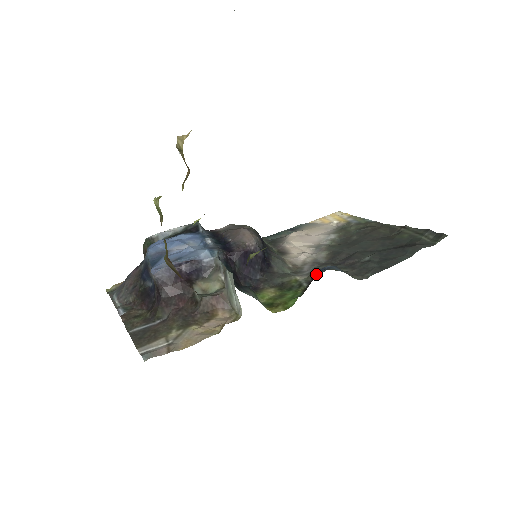
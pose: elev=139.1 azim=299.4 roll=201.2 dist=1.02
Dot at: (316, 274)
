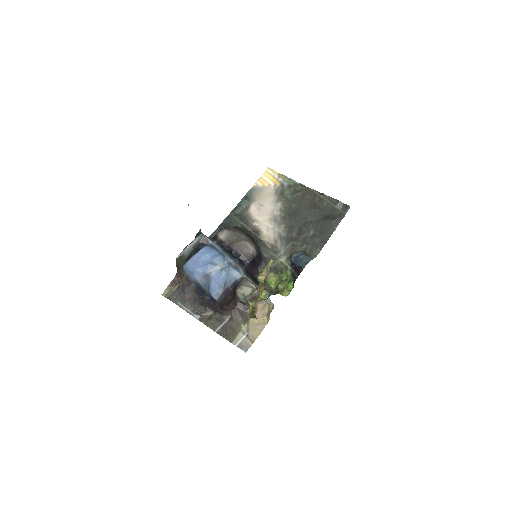
Dot at: (300, 269)
